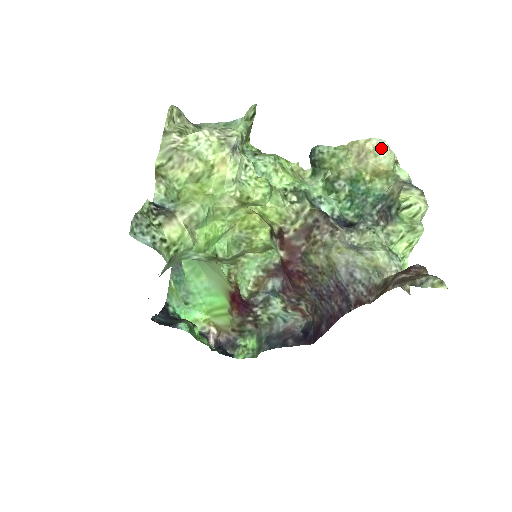
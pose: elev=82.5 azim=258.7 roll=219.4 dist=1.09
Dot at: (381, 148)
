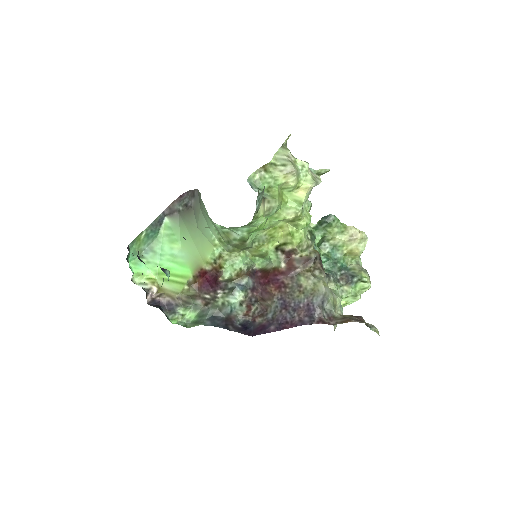
Dot at: (364, 241)
